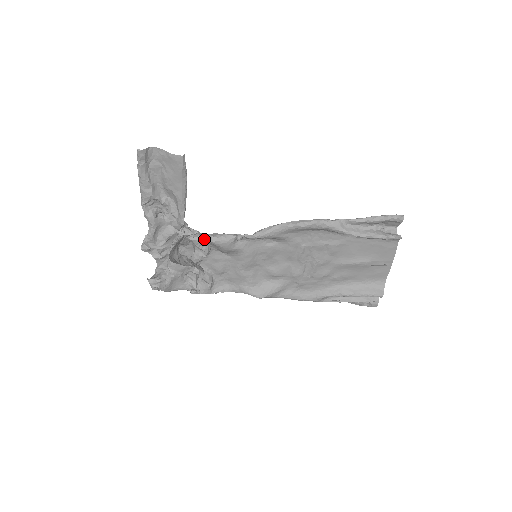
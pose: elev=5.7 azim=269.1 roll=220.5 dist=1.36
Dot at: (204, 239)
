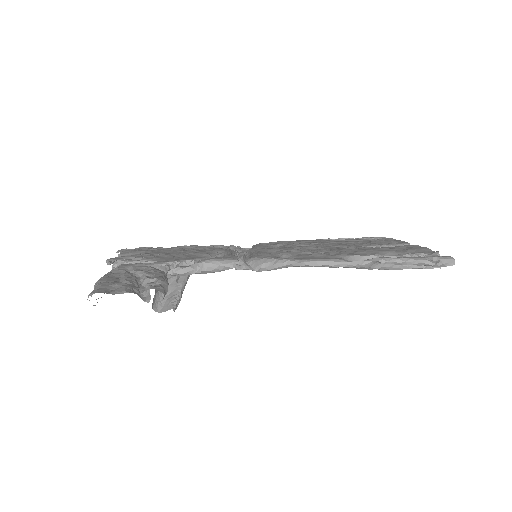
Dot at: occluded
